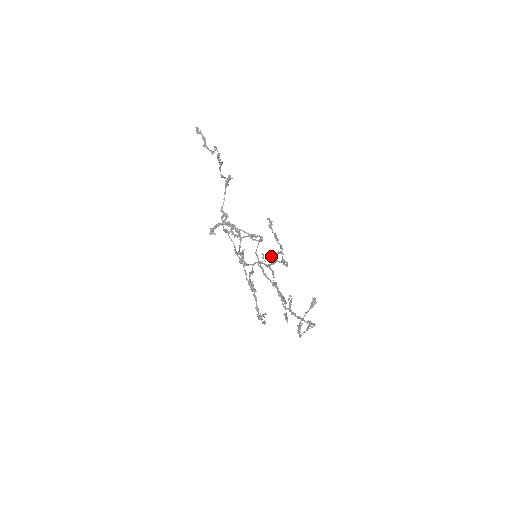
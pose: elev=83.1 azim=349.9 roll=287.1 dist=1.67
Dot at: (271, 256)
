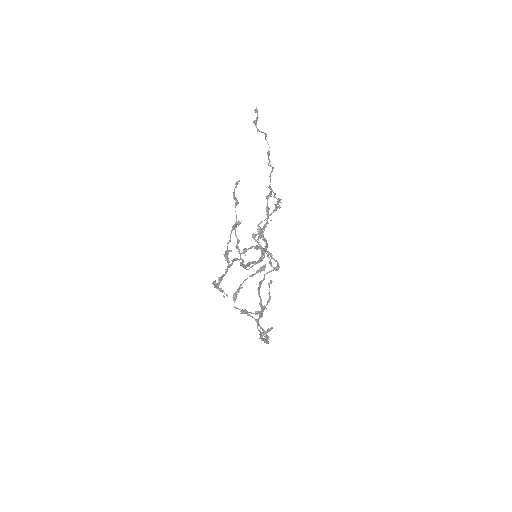
Dot at: (259, 236)
